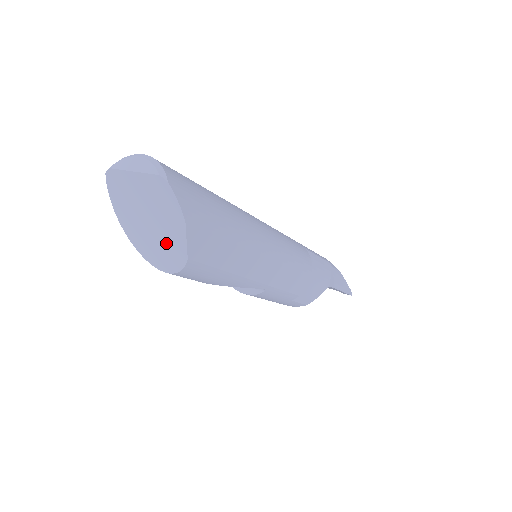
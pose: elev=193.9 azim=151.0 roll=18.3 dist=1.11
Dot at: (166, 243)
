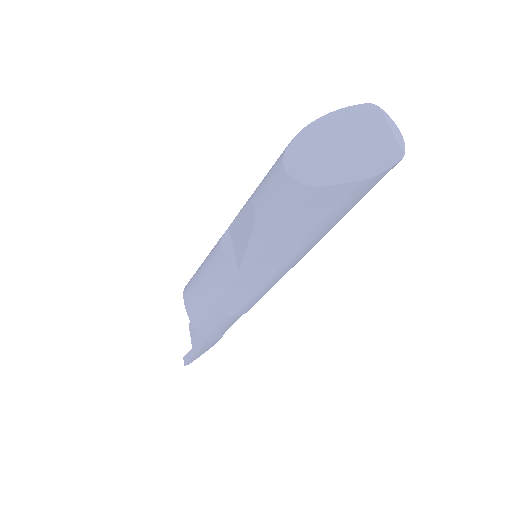
Dot at: (325, 165)
